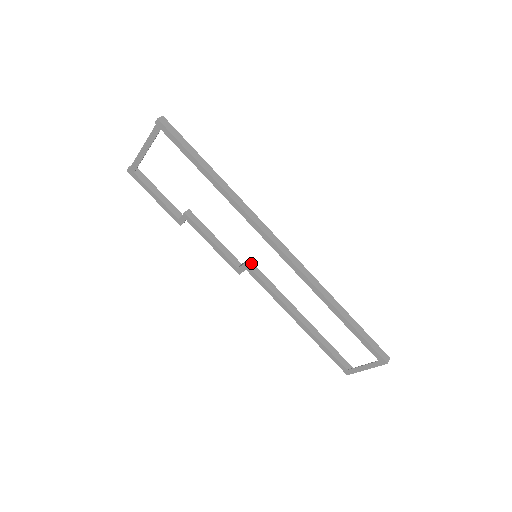
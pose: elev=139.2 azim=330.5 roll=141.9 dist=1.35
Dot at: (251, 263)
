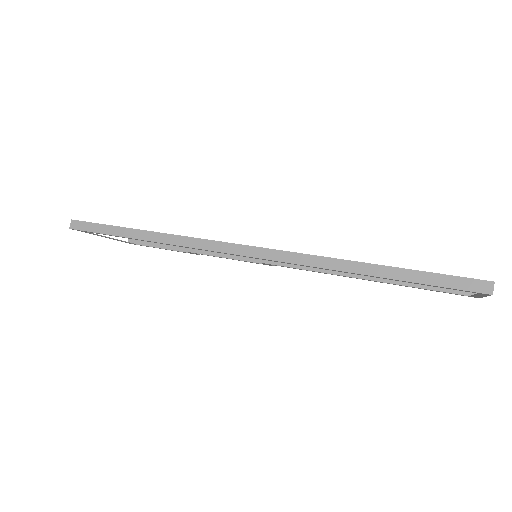
Dot at: occluded
